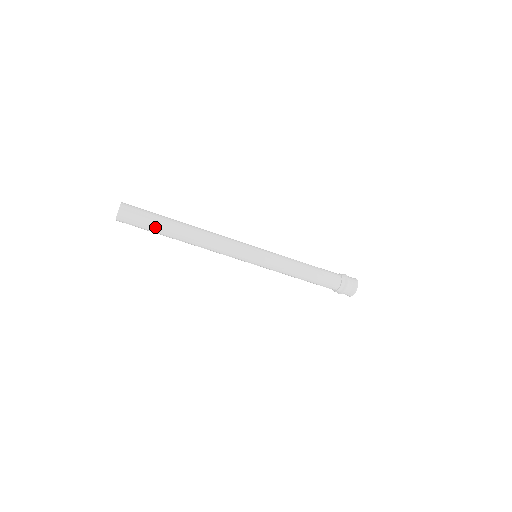
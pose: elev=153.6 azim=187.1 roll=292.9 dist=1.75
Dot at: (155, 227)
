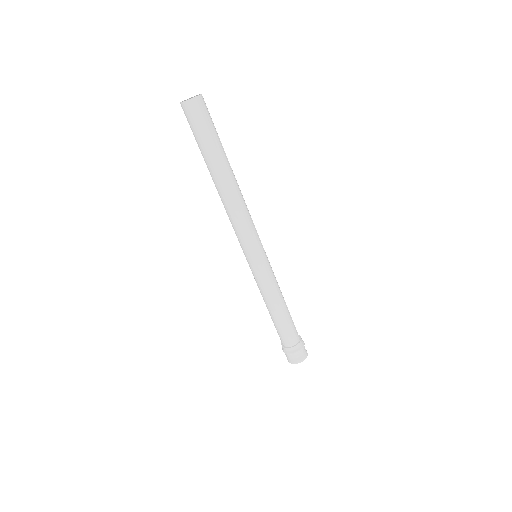
Dot at: (218, 140)
